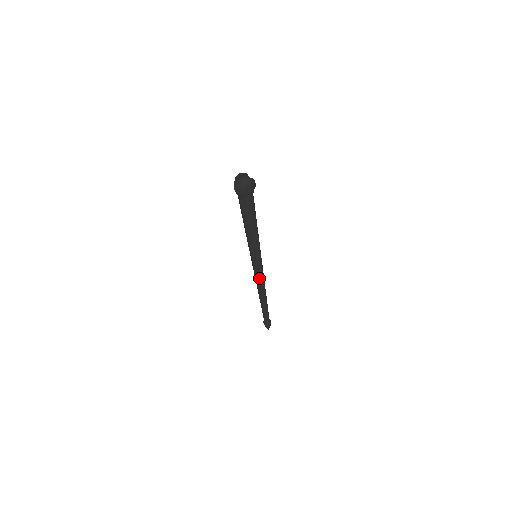
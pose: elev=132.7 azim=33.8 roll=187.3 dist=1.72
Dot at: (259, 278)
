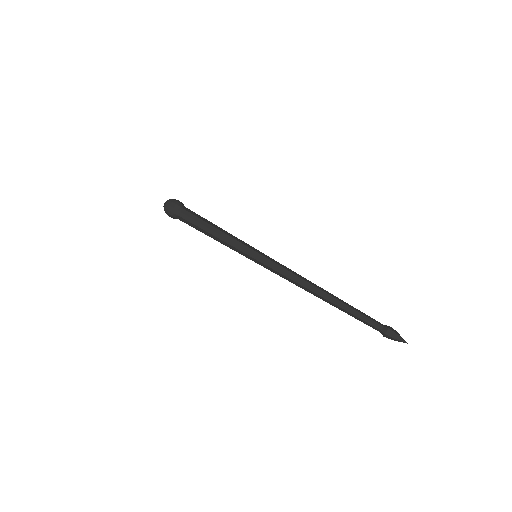
Dot at: (283, 275)
